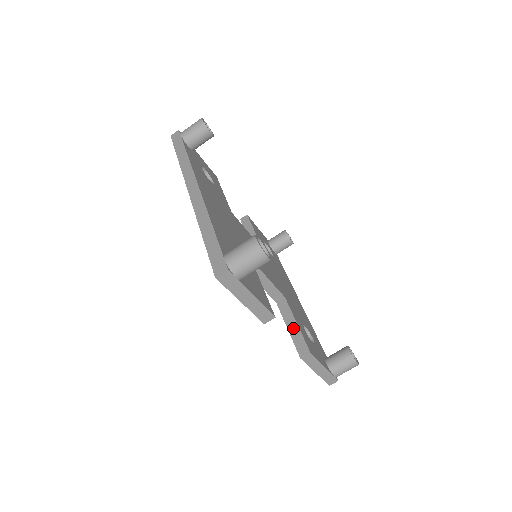
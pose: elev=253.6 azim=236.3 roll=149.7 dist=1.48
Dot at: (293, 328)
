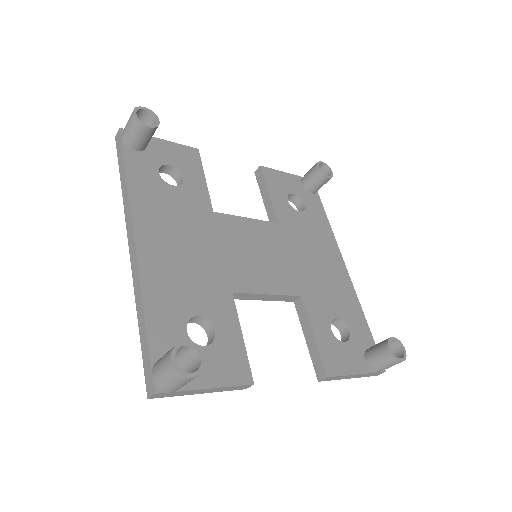
Dot at: (310, 341)
